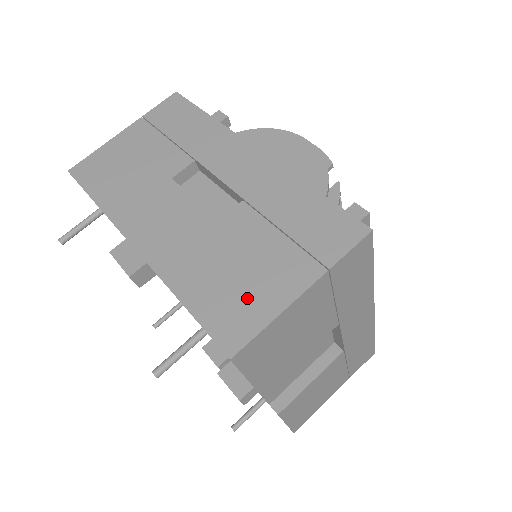
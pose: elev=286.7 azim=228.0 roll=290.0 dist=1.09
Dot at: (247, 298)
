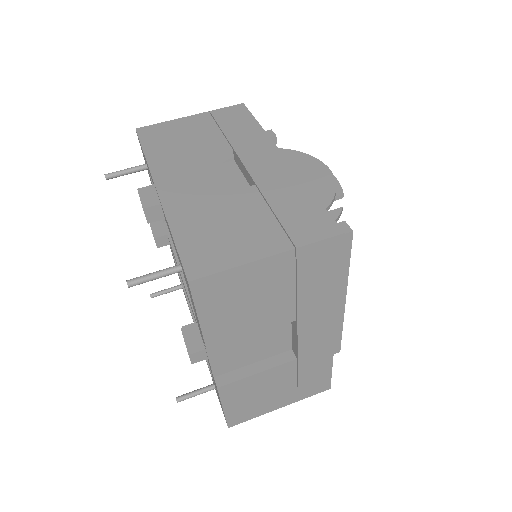
Dot at: (223, 247)
